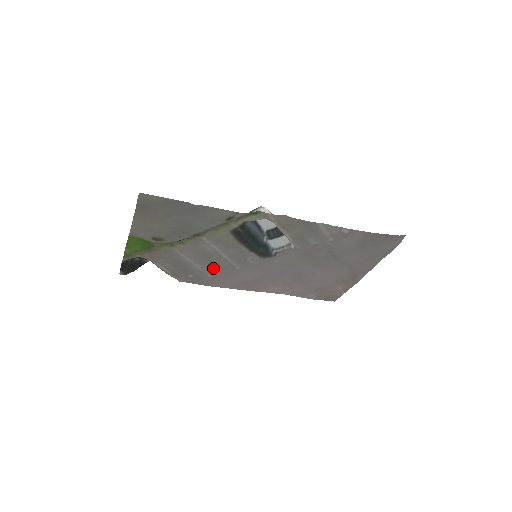
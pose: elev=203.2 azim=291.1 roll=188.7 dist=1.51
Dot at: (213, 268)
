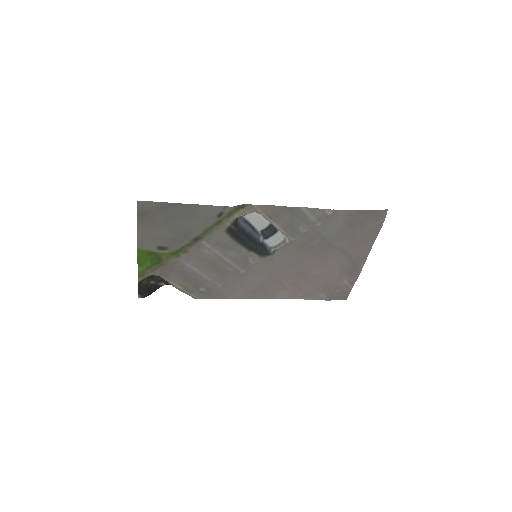
Dot at: (220, 276)
